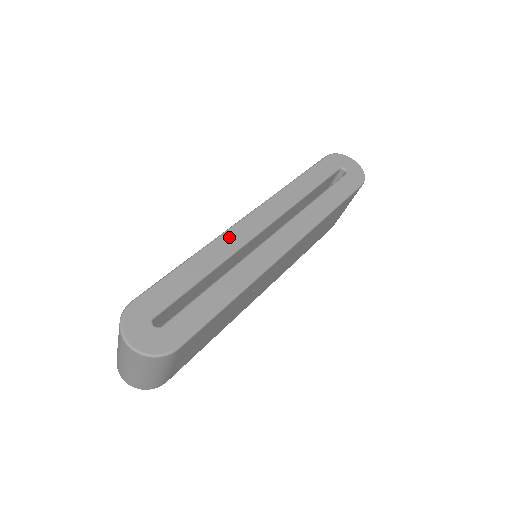
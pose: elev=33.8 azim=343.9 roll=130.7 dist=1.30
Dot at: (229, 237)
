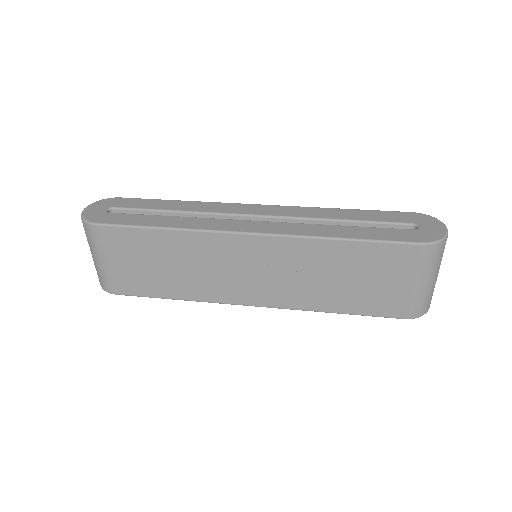
Dot at: (222, 205)
